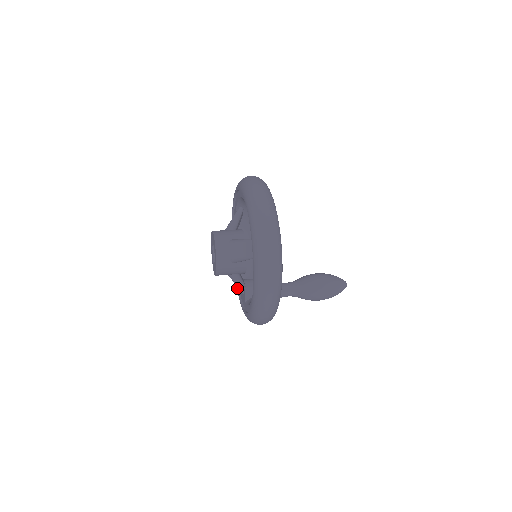
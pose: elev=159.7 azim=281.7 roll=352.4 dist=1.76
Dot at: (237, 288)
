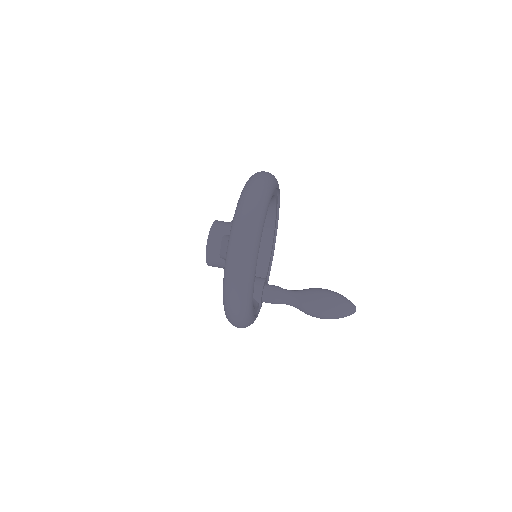
Dot at: occluded
